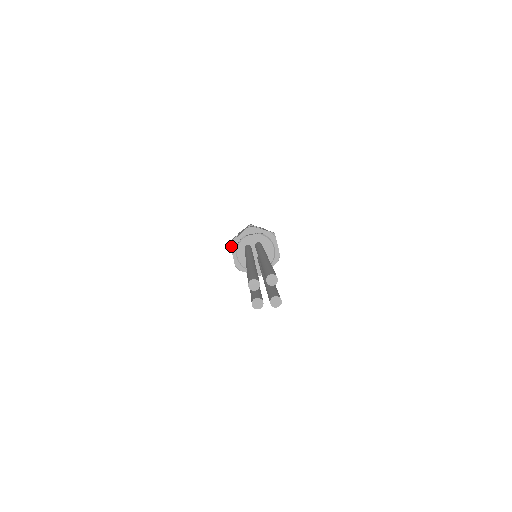
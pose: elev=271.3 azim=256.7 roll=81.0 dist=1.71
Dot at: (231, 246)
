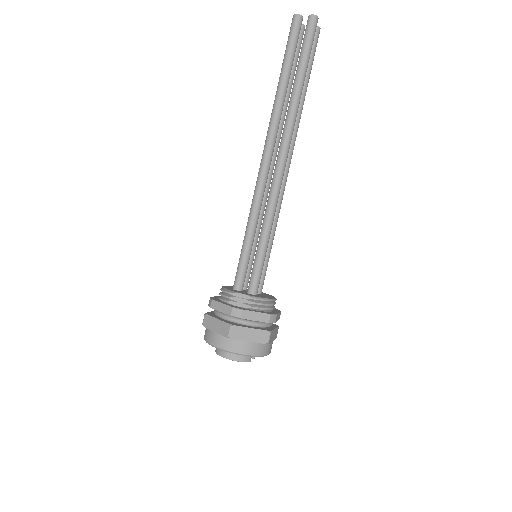
Dot at: occluded
